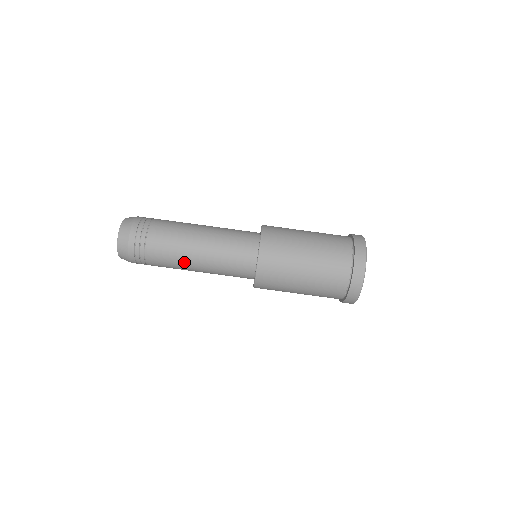
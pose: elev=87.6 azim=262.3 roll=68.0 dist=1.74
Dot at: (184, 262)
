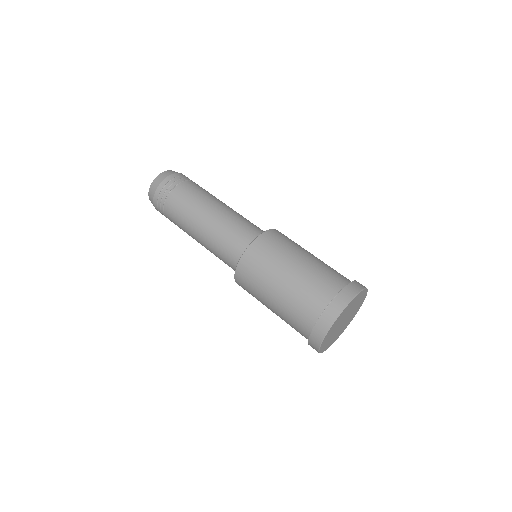
Dot at: (211, 200)
